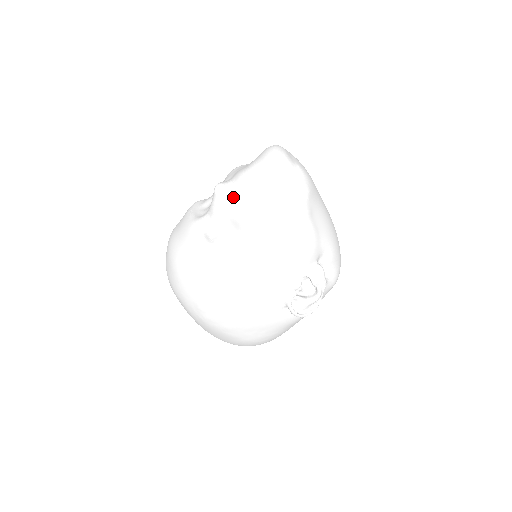
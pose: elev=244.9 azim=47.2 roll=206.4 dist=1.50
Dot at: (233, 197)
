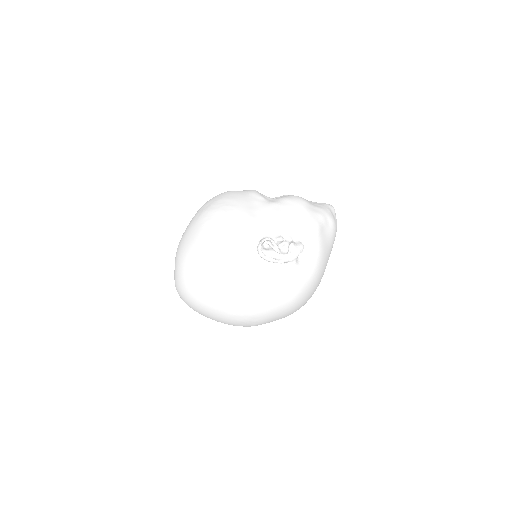
Dot at: occluded
